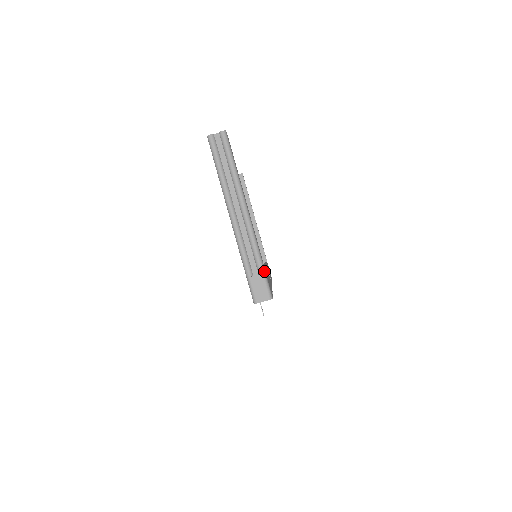
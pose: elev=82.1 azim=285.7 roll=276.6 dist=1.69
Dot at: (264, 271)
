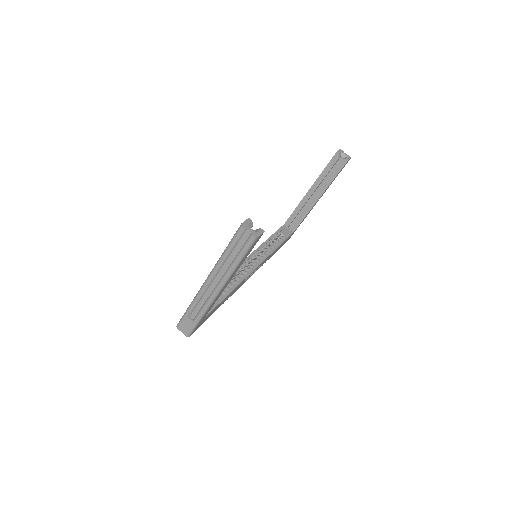
Dot at: (197, 323)
